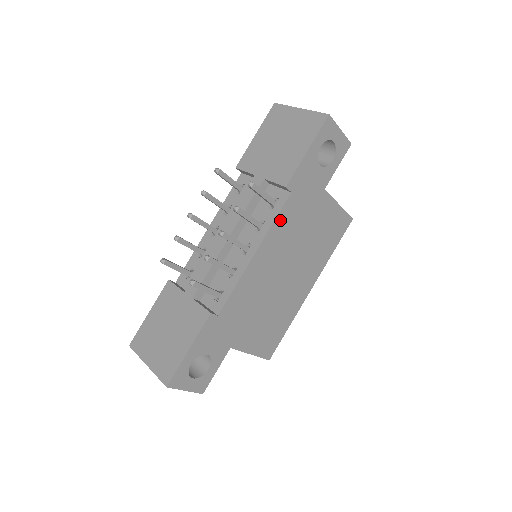
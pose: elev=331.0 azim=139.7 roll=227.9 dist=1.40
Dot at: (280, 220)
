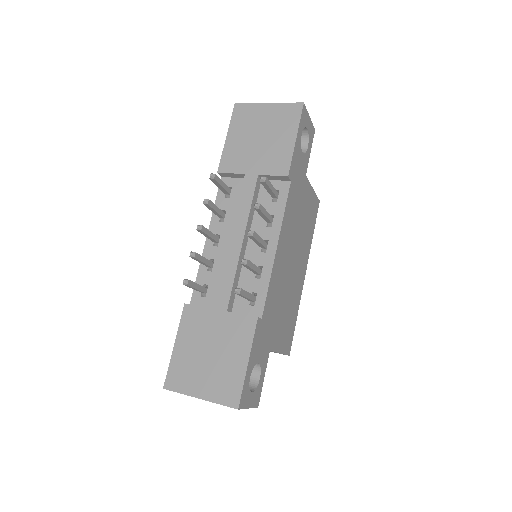
Dot at: (287, 210)
